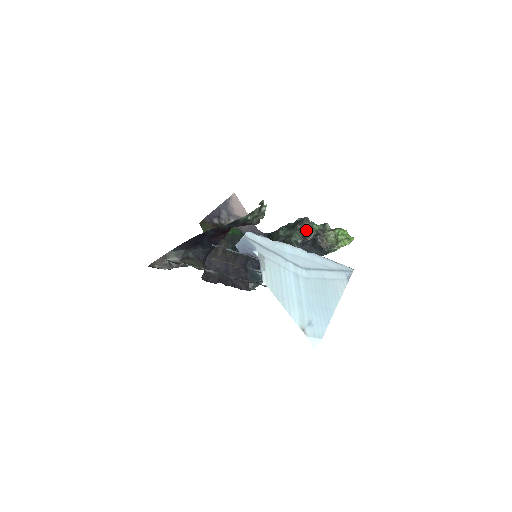
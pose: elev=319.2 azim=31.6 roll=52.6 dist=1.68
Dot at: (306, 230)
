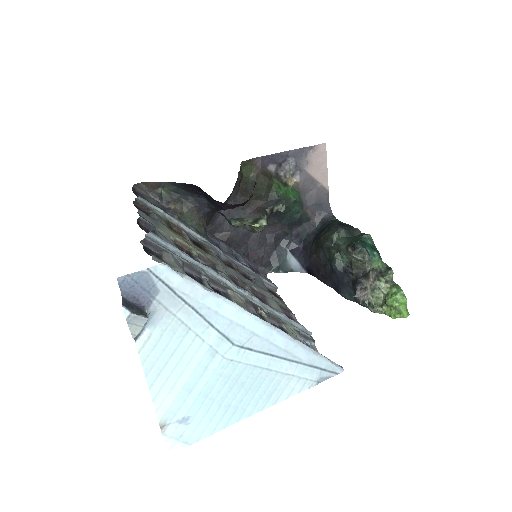
Dot at: (358, 259)
